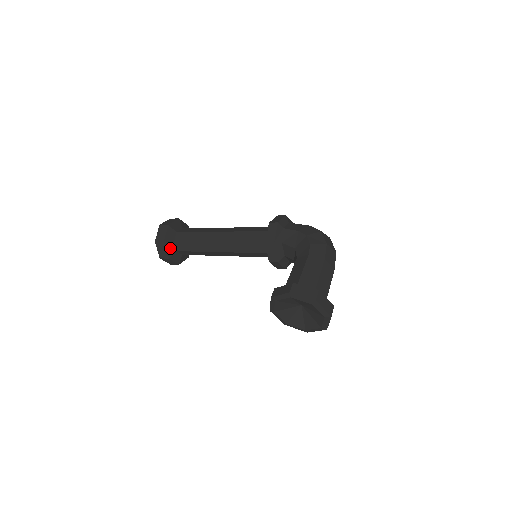
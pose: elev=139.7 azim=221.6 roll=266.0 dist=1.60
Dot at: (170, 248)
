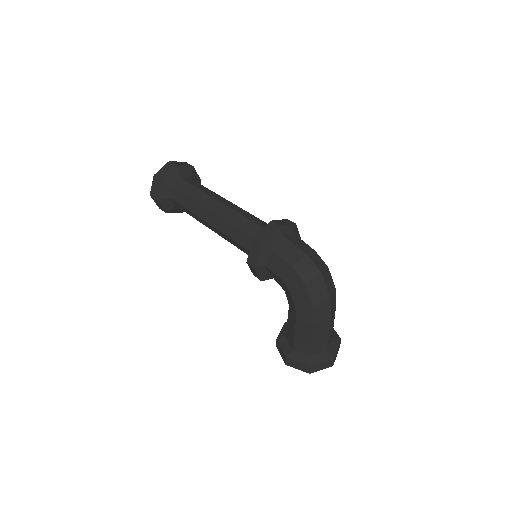
Dot at: (177, 209)
